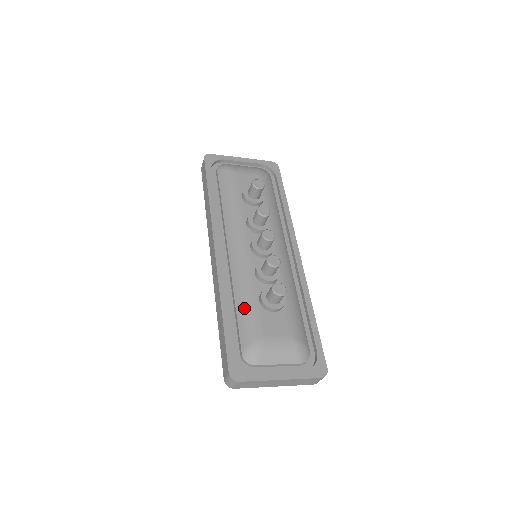
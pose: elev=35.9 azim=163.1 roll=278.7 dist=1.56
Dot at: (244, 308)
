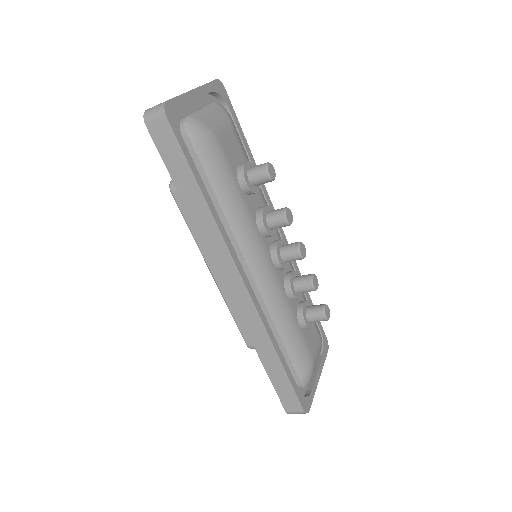
Dot at: (292, 341)
